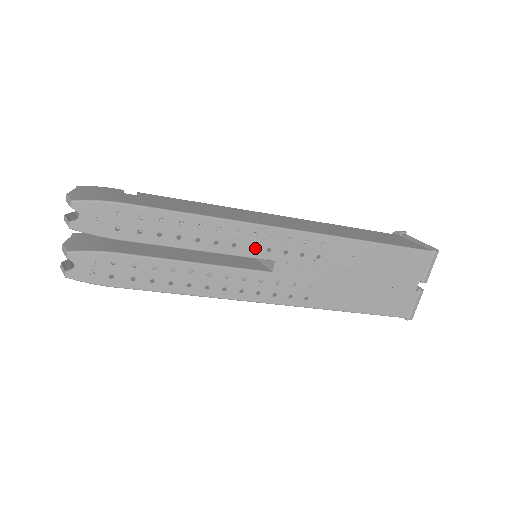
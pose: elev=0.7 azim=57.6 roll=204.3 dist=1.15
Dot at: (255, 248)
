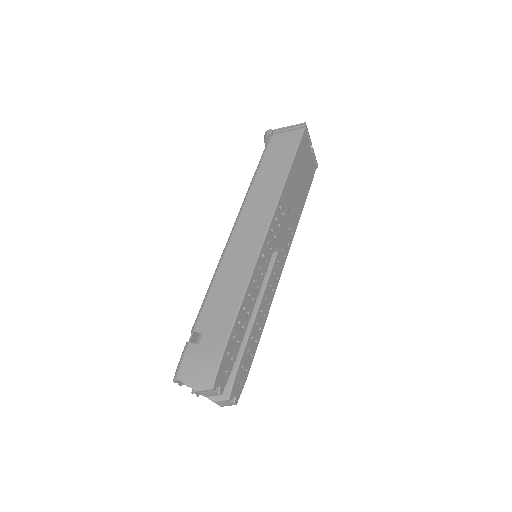
Dot at: (267, 259)
